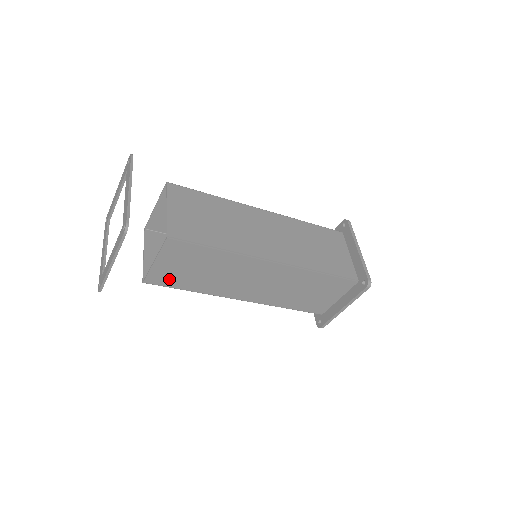
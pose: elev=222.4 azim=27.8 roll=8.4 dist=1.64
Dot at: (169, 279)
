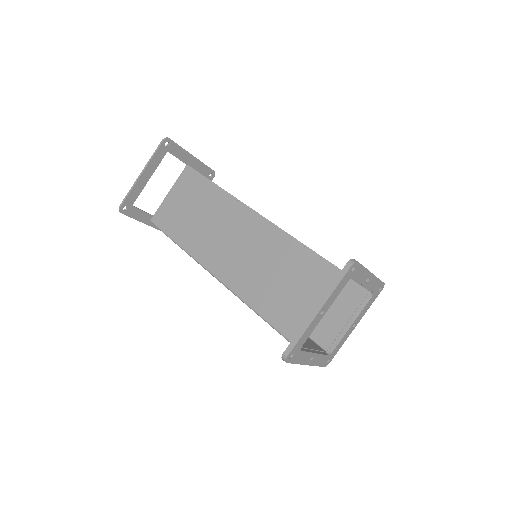
Dot at: (169, 220)
